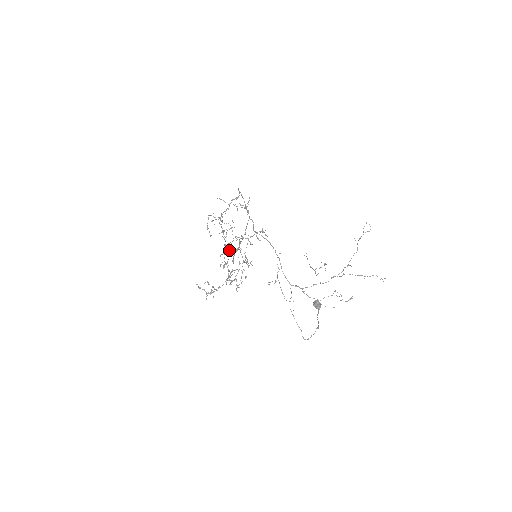
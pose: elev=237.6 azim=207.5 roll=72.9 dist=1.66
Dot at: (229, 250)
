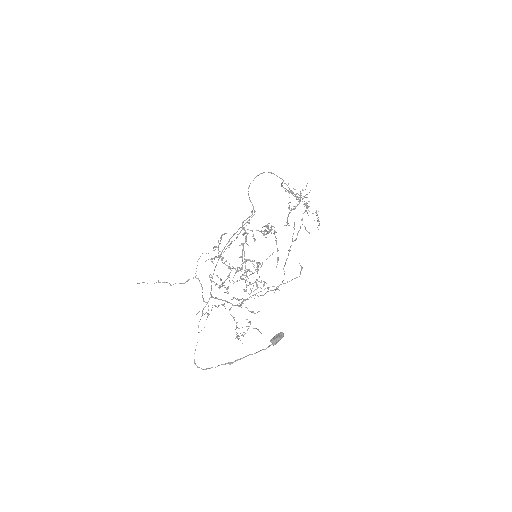
Dot at: (230, 244)
